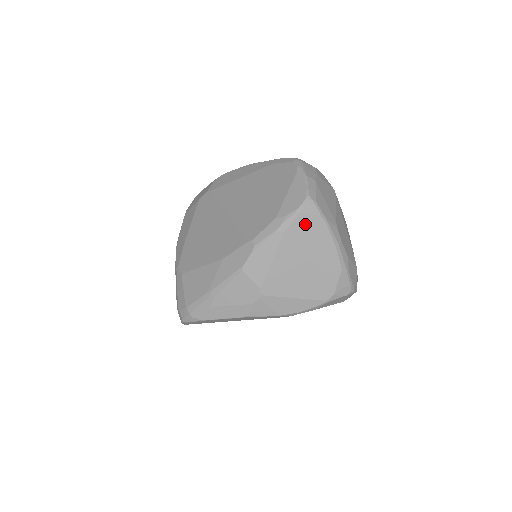
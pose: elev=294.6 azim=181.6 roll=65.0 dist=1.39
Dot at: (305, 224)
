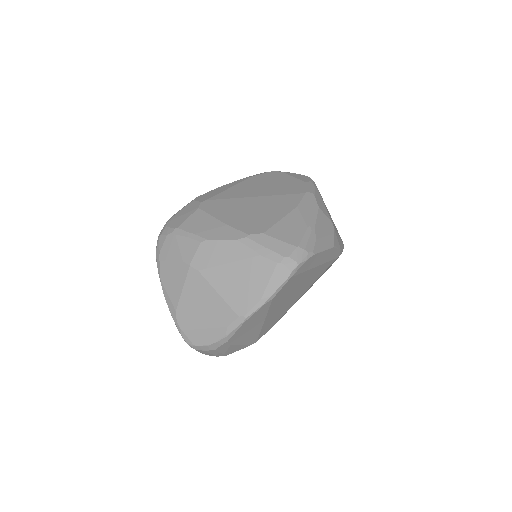
Dot at: occluded
